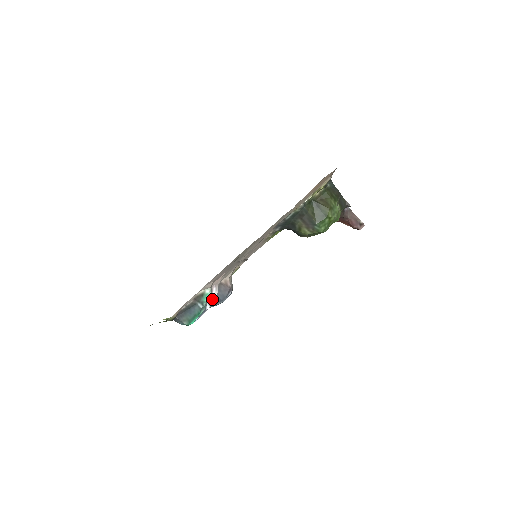
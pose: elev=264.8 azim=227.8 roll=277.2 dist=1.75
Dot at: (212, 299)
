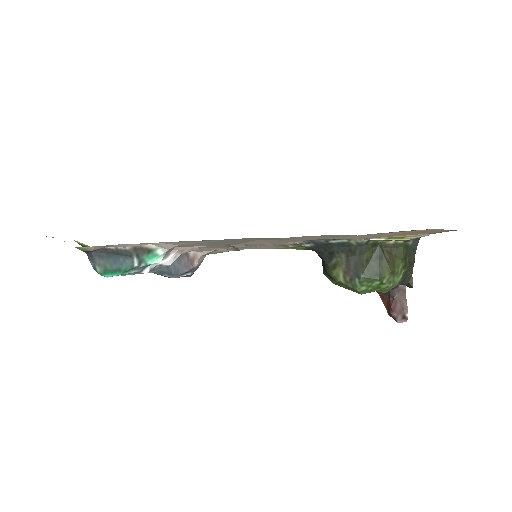
Dot at: (160, 265)
